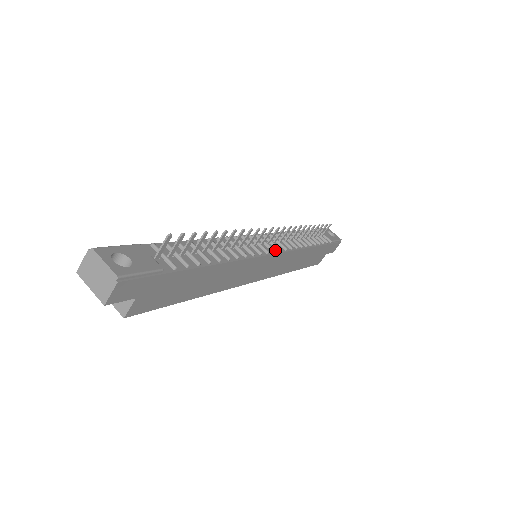
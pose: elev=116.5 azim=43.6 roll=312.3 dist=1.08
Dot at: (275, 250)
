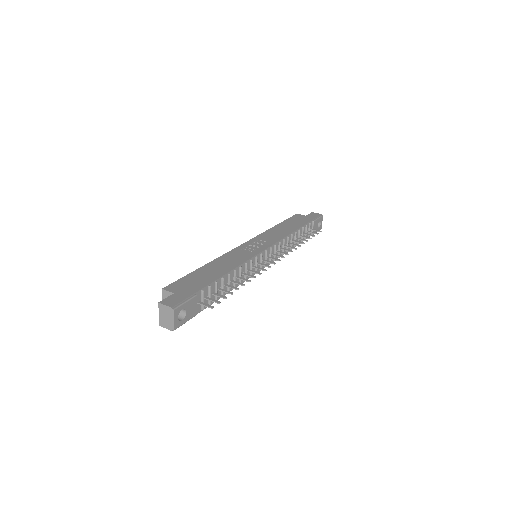
Dot at: (267, 263)
